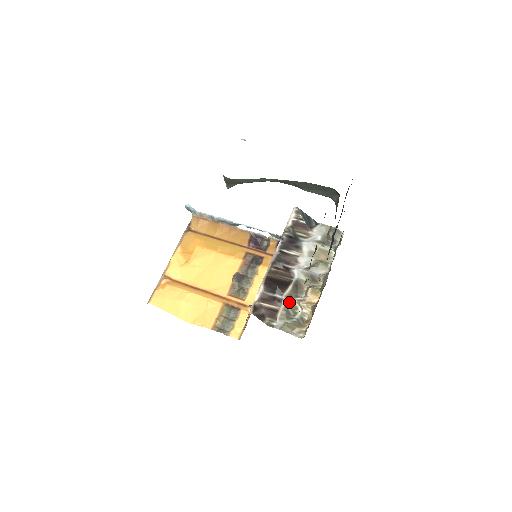
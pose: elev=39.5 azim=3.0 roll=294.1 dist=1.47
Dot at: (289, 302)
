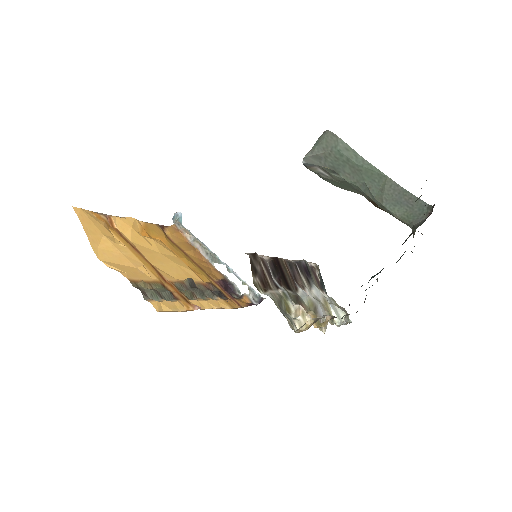
Dot at: (286, 297)
